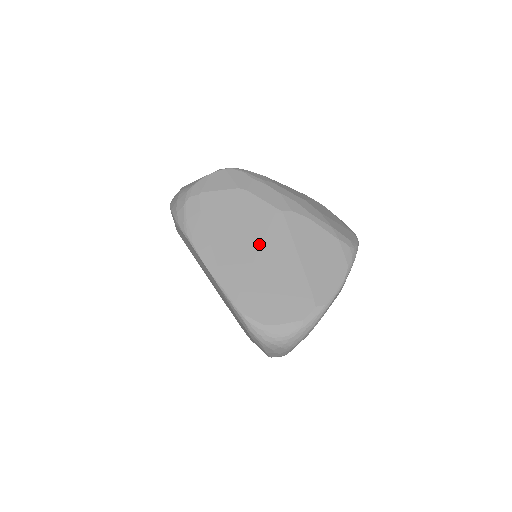
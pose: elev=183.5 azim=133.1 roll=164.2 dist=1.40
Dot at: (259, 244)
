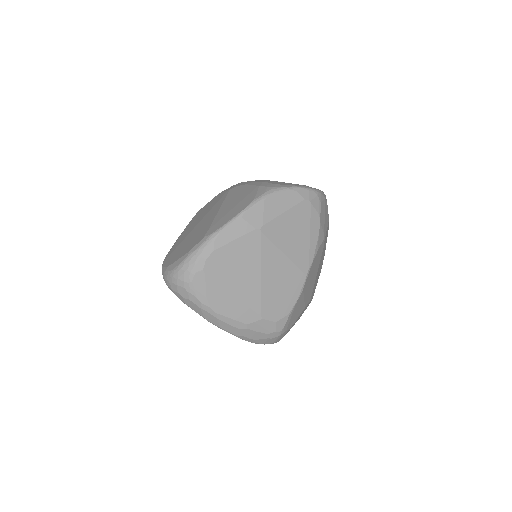
Dot at: (202, 218)
